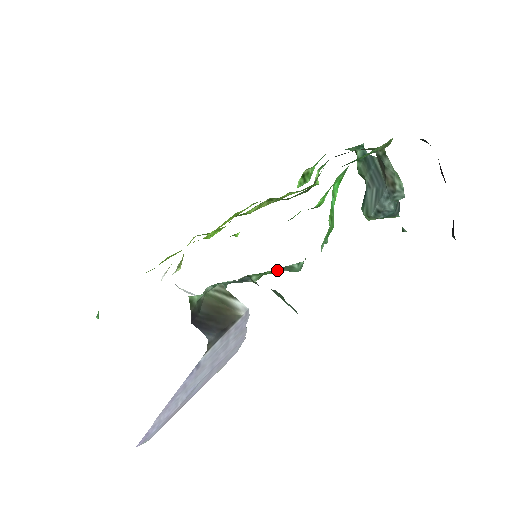
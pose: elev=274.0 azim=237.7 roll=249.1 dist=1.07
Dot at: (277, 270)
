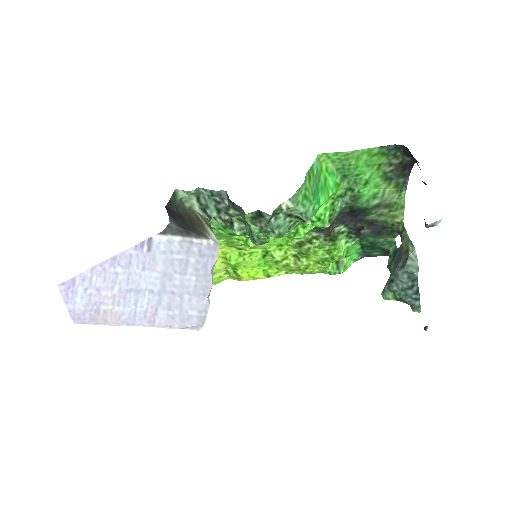
Dot at: (257, 222)
